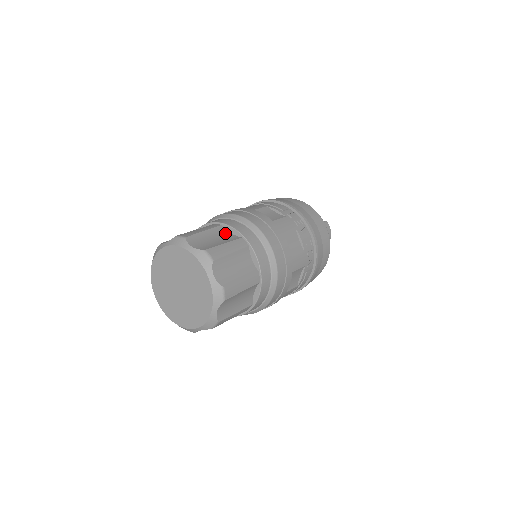
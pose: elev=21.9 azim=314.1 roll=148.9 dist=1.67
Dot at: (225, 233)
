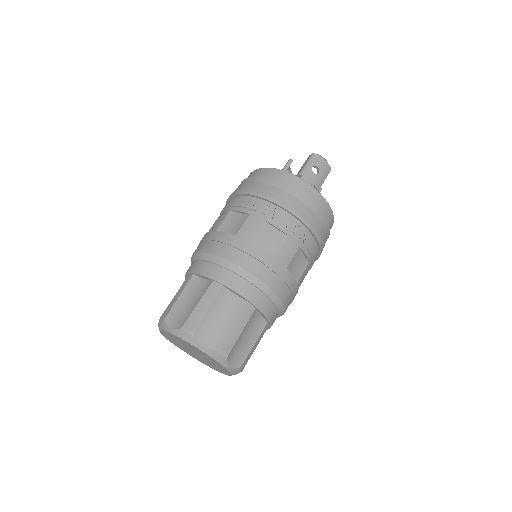
Dot at: (199, 283)
